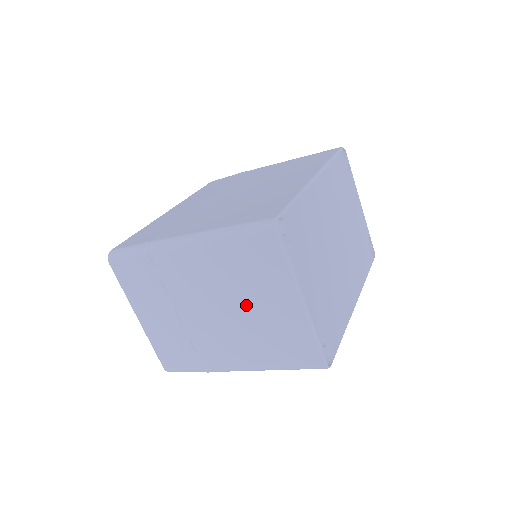
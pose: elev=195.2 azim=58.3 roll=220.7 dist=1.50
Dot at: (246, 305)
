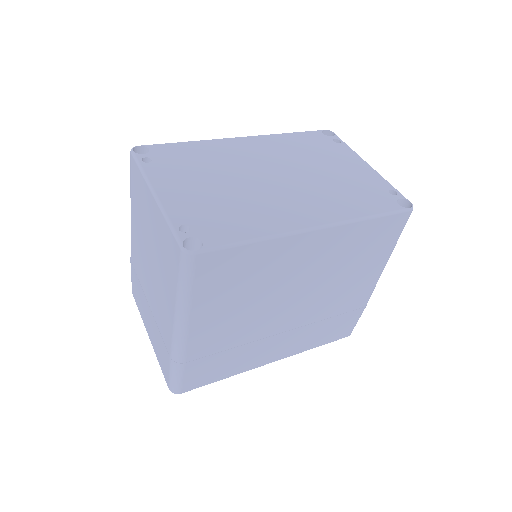
Dot at: (150, 242)
